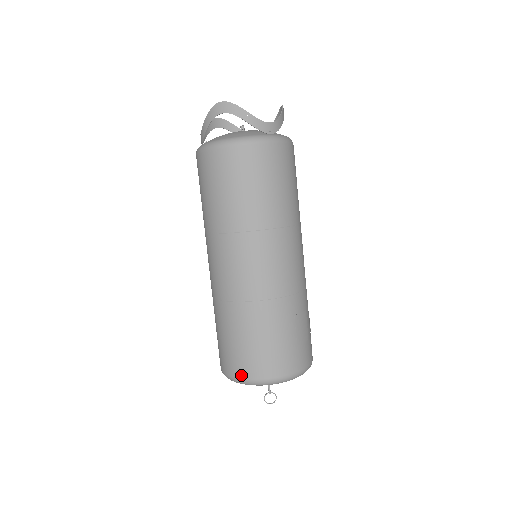
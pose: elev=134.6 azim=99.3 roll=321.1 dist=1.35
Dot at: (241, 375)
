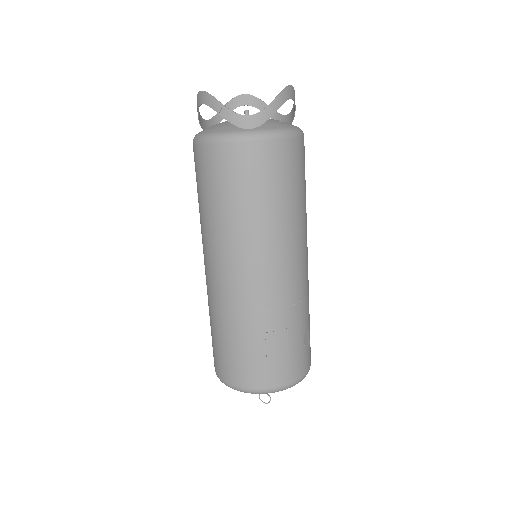
Dot at: (217, 372)
